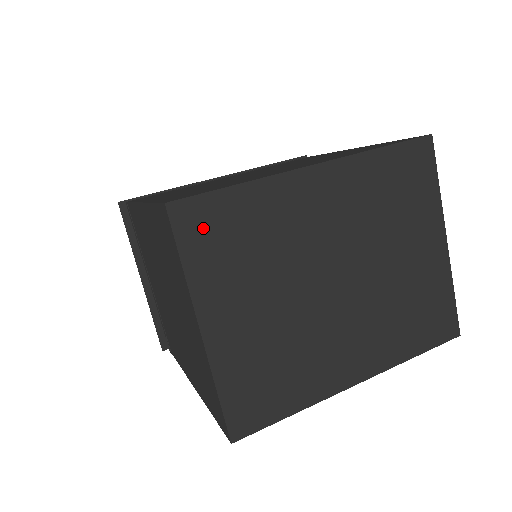
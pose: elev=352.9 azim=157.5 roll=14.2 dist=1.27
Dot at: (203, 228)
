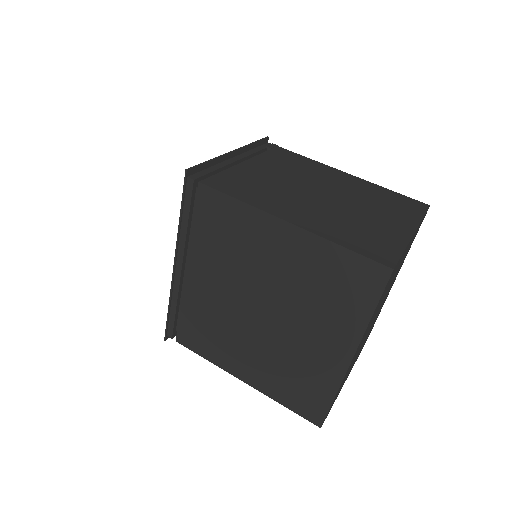
Dot at: occluded
